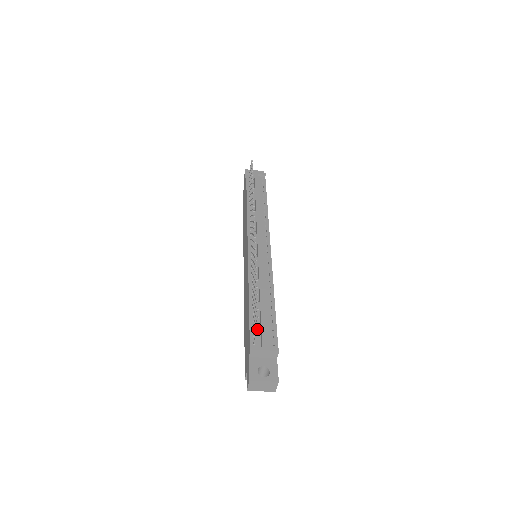
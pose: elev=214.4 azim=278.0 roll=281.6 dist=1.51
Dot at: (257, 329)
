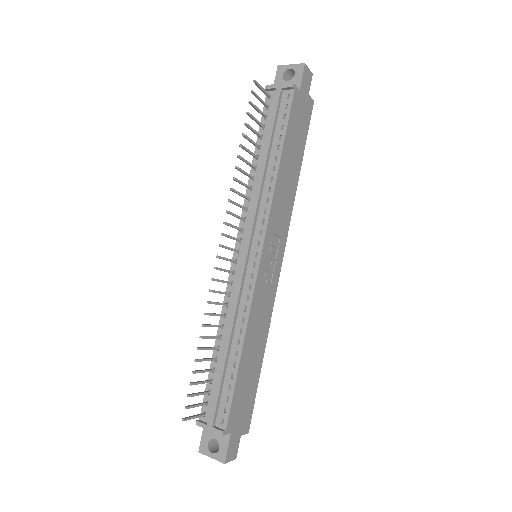
Dot at: (186, 419)
